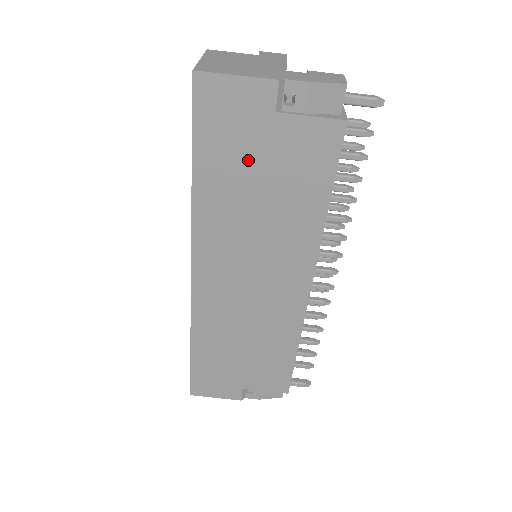
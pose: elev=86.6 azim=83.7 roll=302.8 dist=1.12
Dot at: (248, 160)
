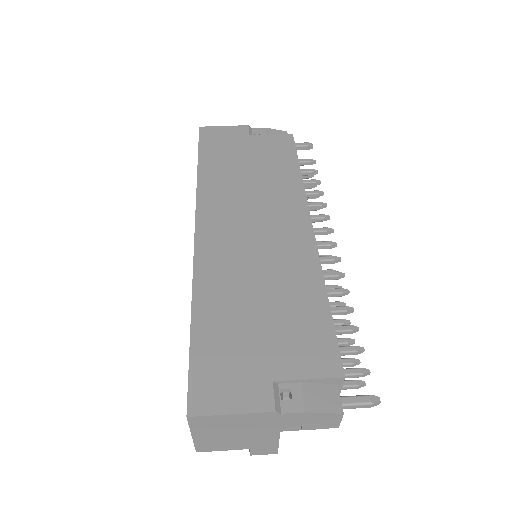
Dot at: (236, 155)
